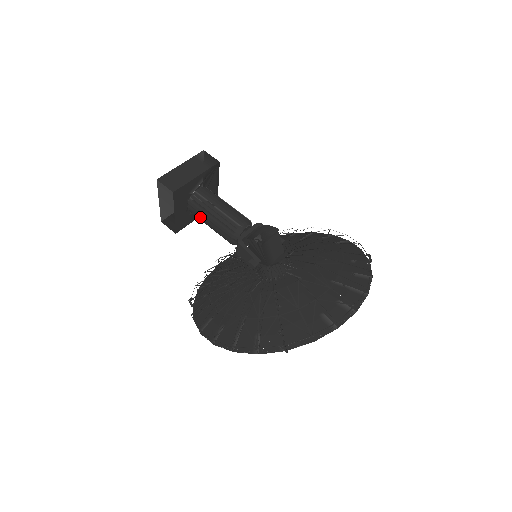
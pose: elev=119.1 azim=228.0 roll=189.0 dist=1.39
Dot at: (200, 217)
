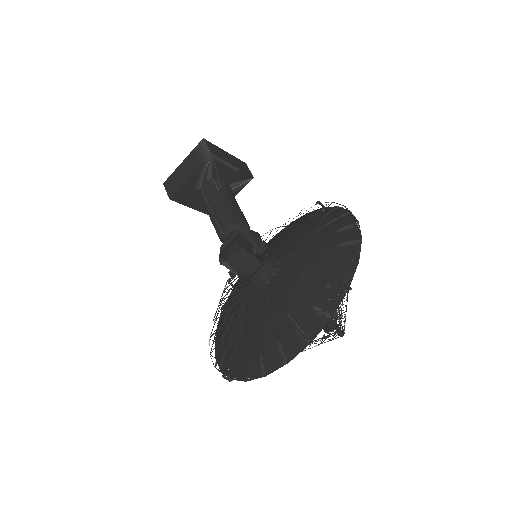
Dot at: occluded
